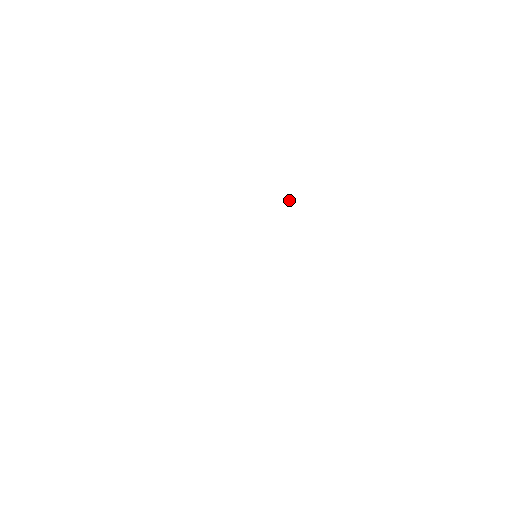
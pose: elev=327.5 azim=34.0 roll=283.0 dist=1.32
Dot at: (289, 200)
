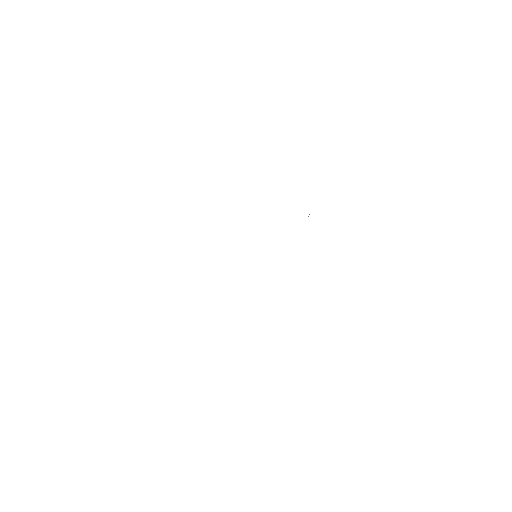
Dot at: occluded
